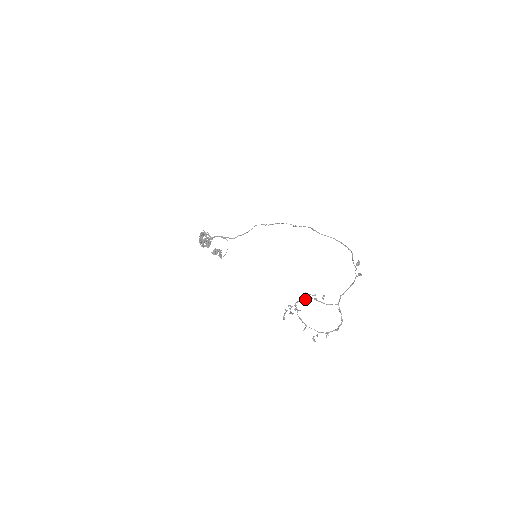
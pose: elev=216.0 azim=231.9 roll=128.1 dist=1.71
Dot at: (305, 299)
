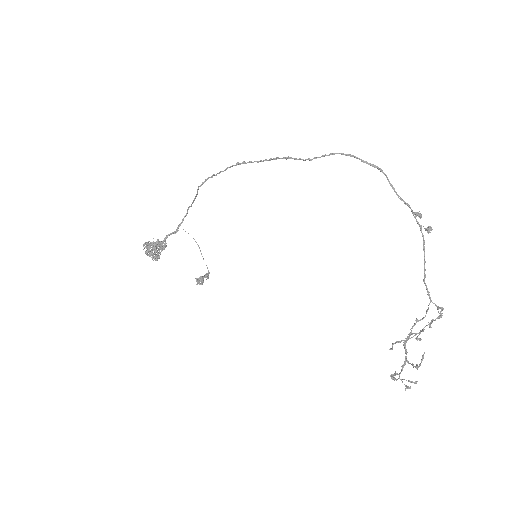
Dot at: (406, 354)
